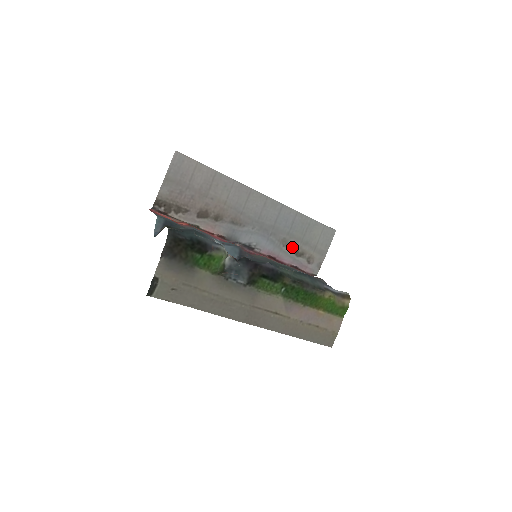
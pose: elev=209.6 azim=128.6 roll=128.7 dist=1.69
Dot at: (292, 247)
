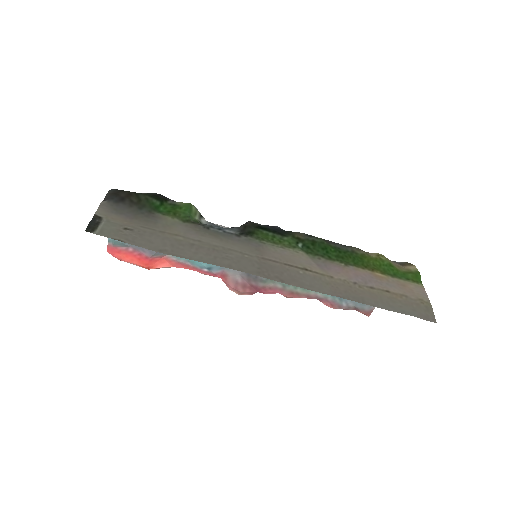
Dot at: occluded
